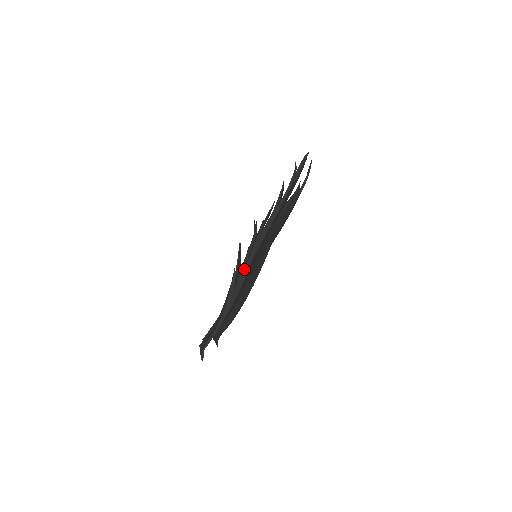
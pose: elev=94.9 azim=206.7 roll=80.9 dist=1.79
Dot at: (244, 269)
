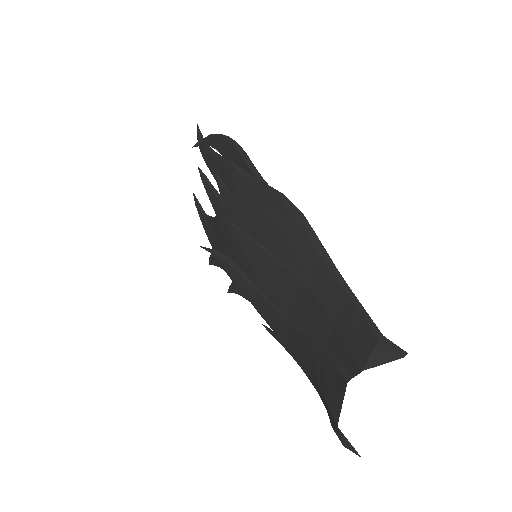
Dot at: (278, 200)
